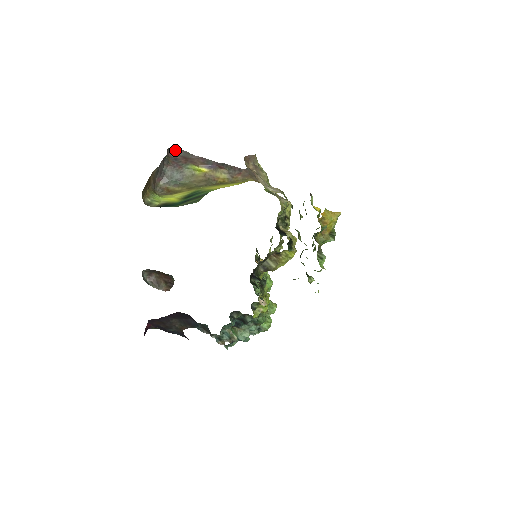
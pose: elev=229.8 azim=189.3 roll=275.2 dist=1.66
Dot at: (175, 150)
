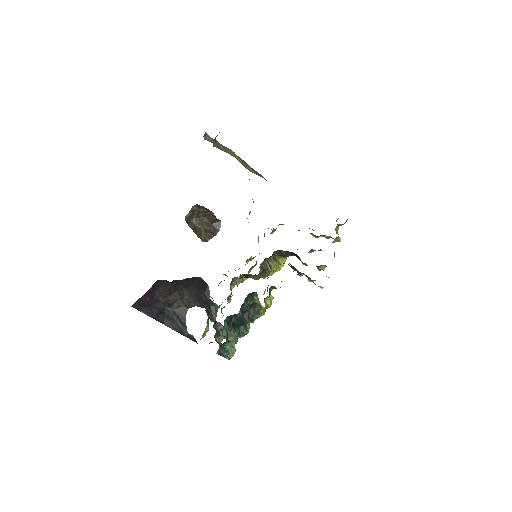
Dot at: (208, 137)
